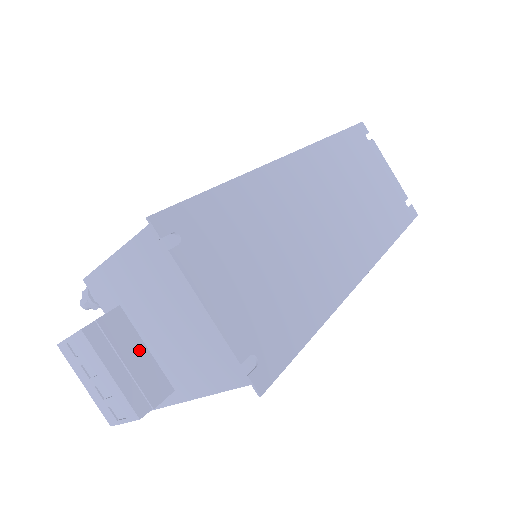
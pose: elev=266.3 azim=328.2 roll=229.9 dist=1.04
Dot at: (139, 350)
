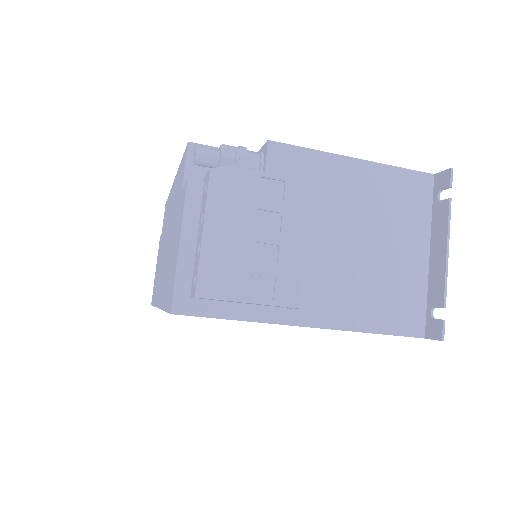
Dot at: occluded
